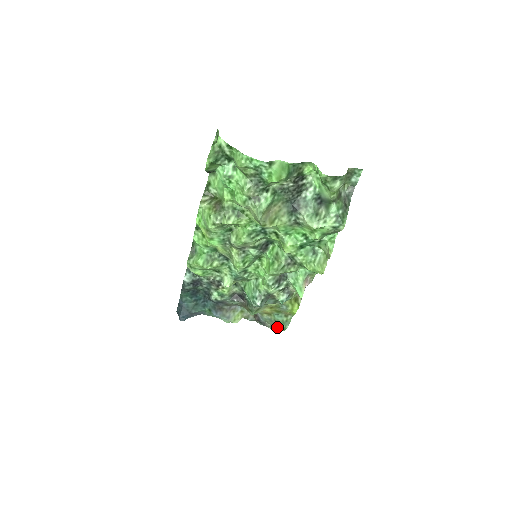
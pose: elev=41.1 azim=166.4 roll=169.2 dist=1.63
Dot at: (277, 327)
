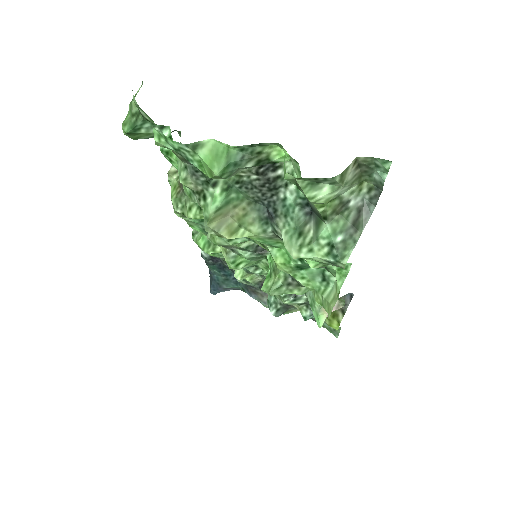
Dot at: occluded
